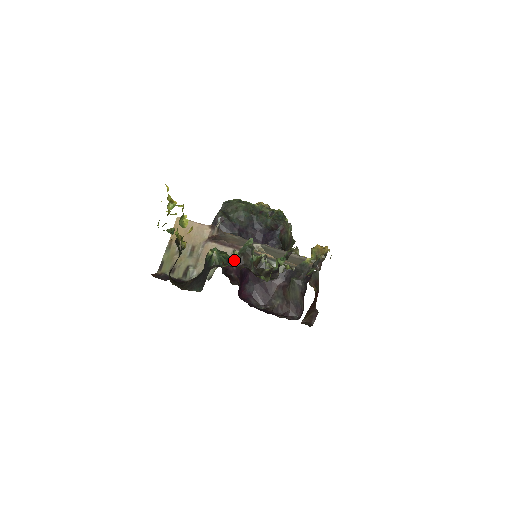
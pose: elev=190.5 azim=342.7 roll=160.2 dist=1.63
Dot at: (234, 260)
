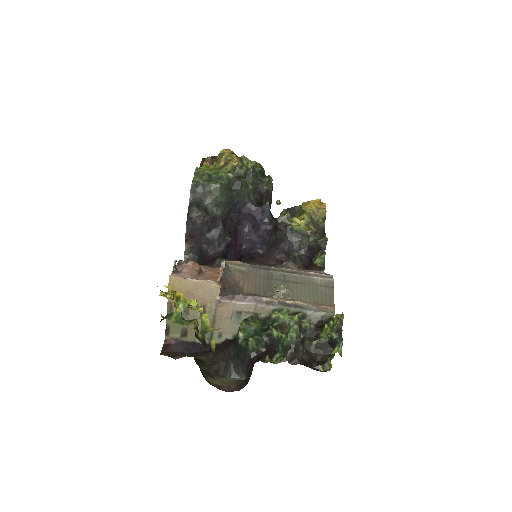
Dot at: (279, 348)
